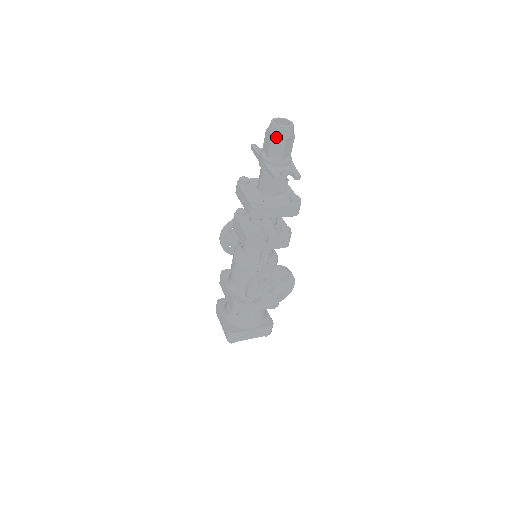
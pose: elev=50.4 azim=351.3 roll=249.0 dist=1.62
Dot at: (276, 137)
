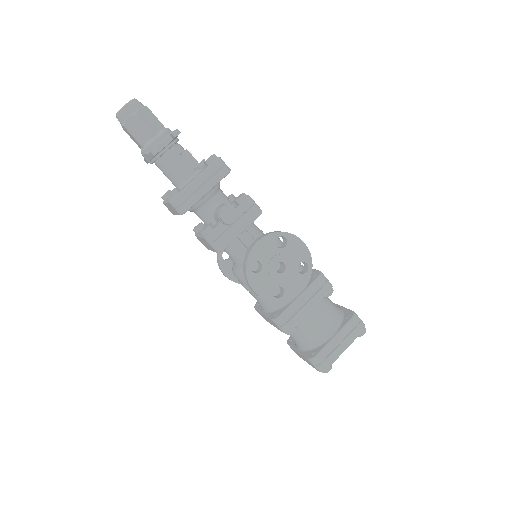
Dot at: (127, 122)
